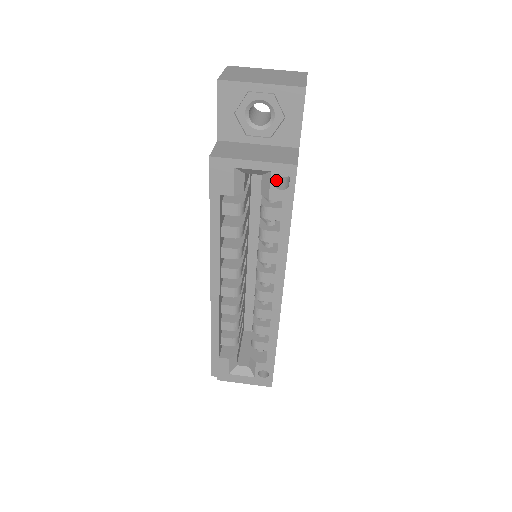
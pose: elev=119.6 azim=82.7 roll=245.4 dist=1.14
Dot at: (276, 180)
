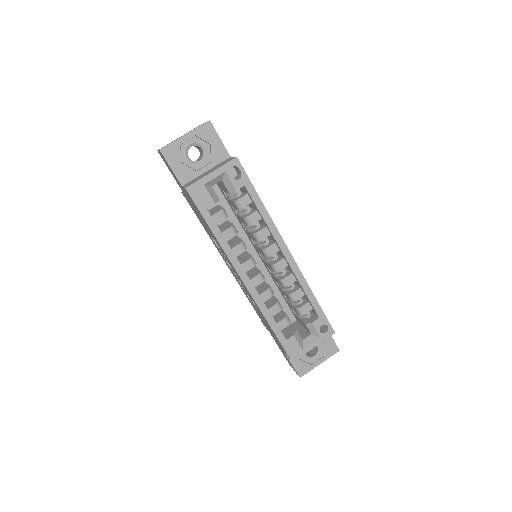
Dot at: occluded
